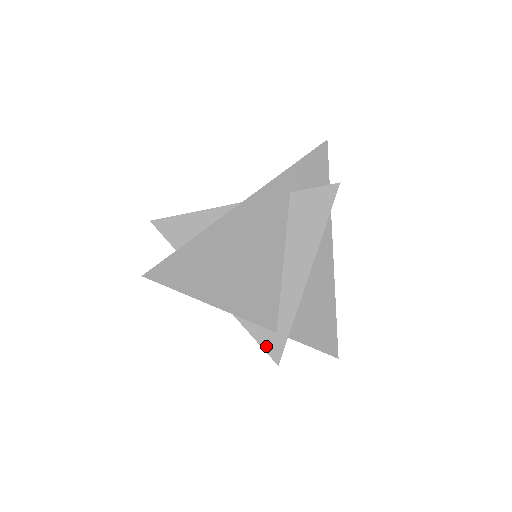
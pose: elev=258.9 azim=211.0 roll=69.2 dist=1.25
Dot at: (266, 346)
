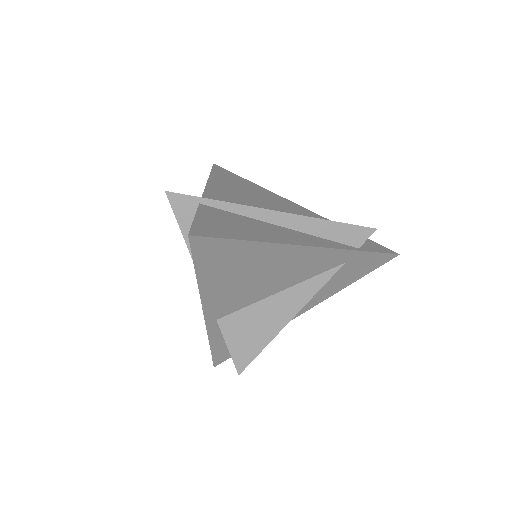
Dot at: occluded
